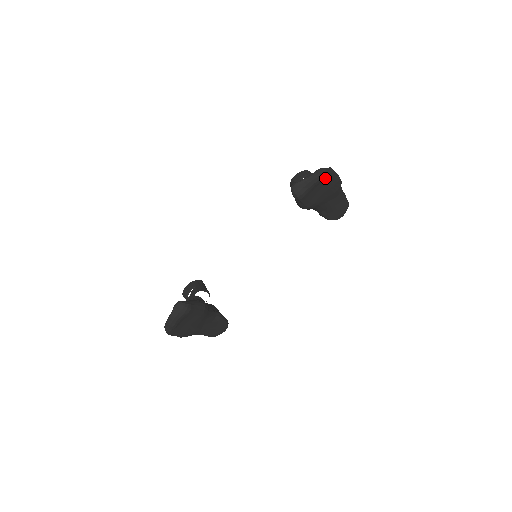
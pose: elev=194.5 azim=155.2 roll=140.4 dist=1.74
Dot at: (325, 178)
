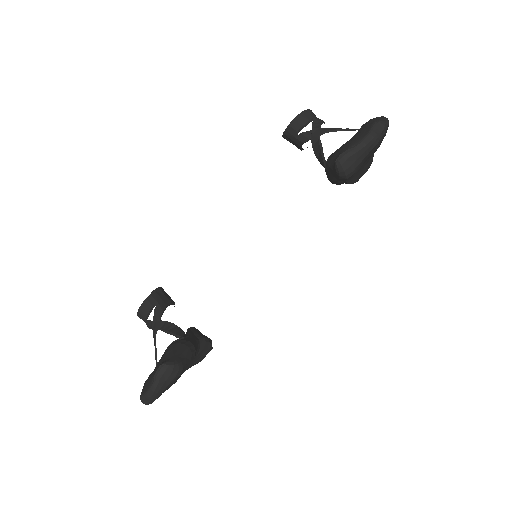
Dot at: occluded
